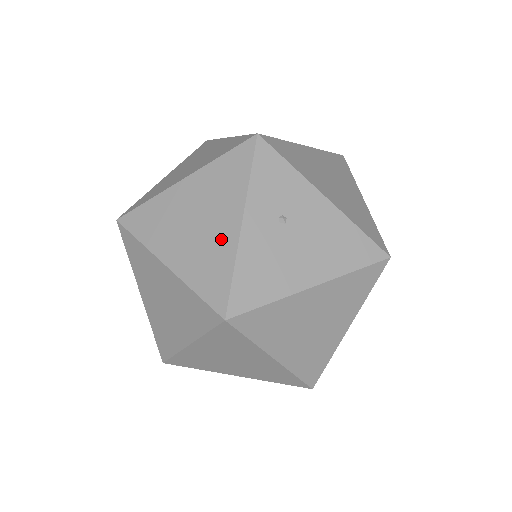
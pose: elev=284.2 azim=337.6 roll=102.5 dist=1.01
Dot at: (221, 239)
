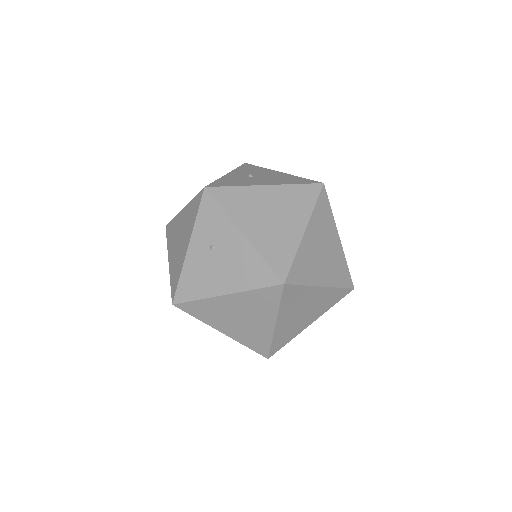
Dot at: (182, 254)
